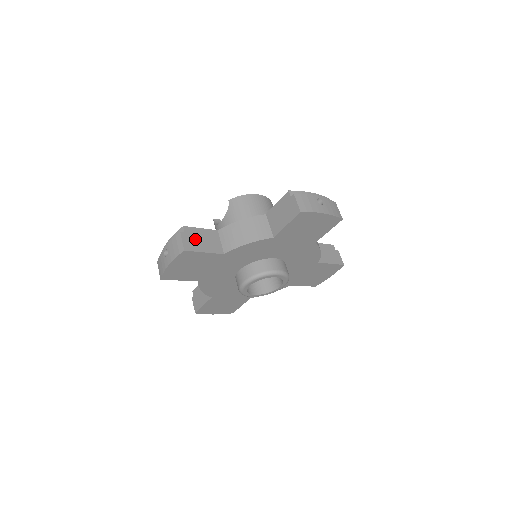
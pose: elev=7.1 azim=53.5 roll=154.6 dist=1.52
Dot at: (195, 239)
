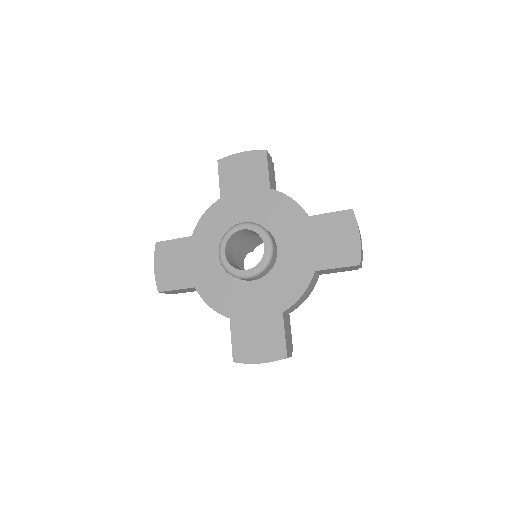
Dot at: occluded
